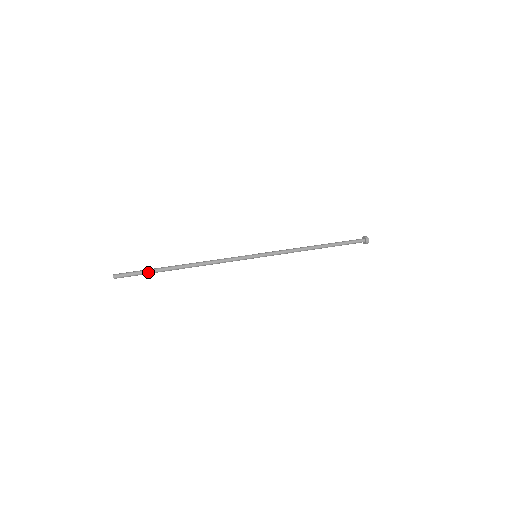
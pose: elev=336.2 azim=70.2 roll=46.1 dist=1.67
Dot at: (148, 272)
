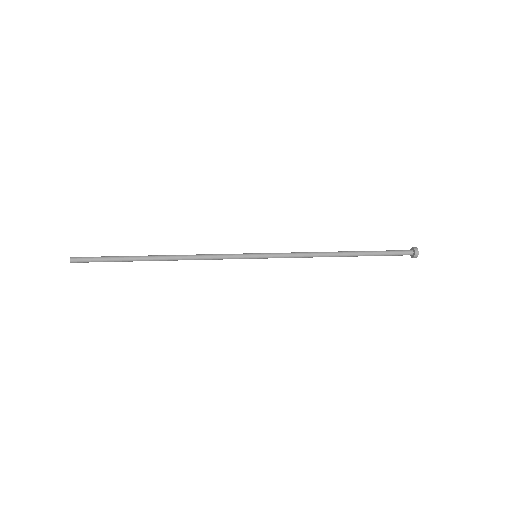
Dot at: (113, 261)
